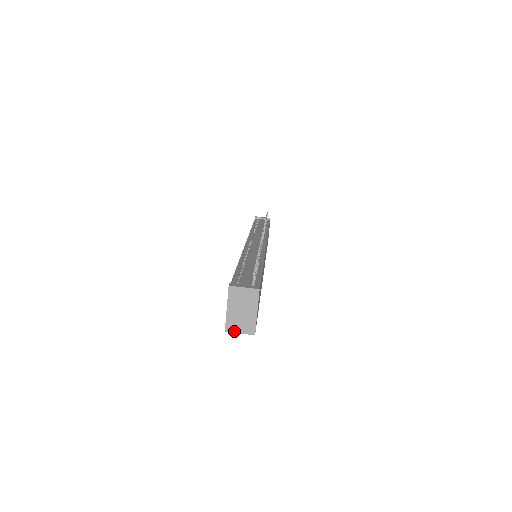
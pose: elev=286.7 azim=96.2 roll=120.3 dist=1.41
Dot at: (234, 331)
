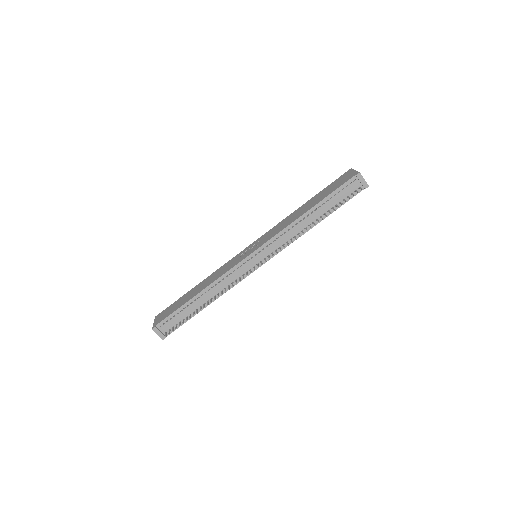
Dot at: occluded
